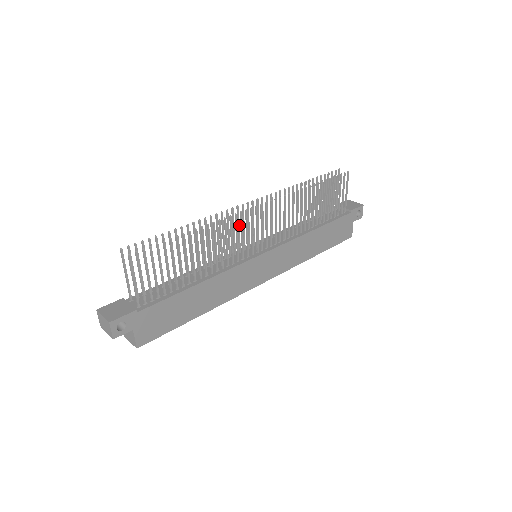
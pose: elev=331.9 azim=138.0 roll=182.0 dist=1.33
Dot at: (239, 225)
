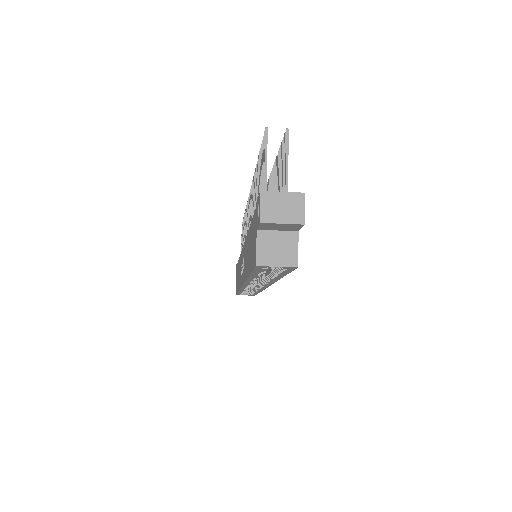
Dot at: occluded
